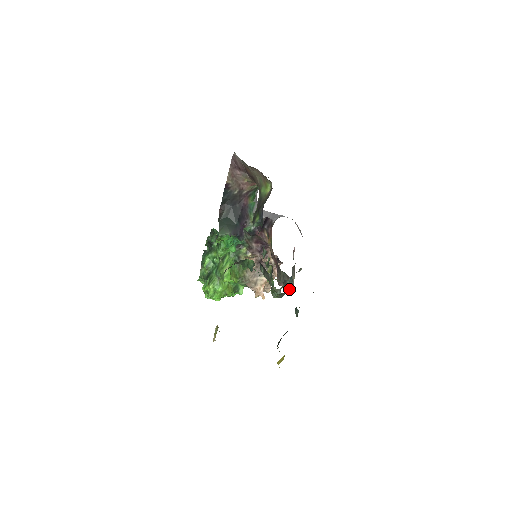
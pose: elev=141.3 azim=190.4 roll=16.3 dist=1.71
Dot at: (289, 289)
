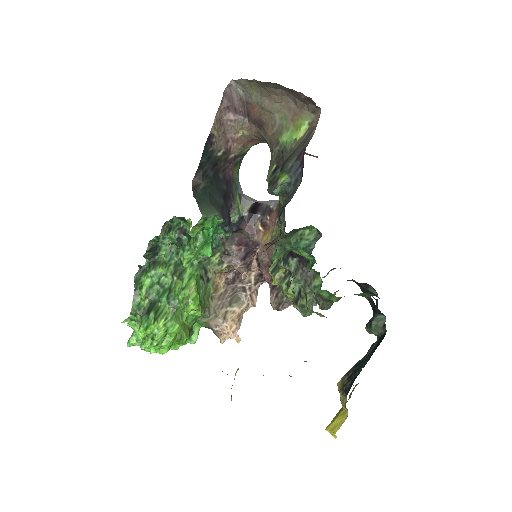
Dot at: occluded
